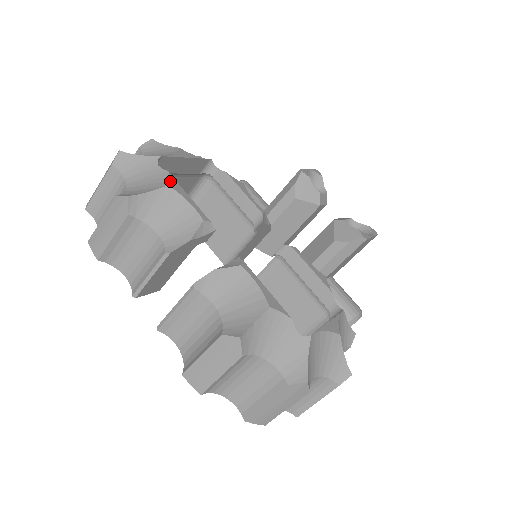
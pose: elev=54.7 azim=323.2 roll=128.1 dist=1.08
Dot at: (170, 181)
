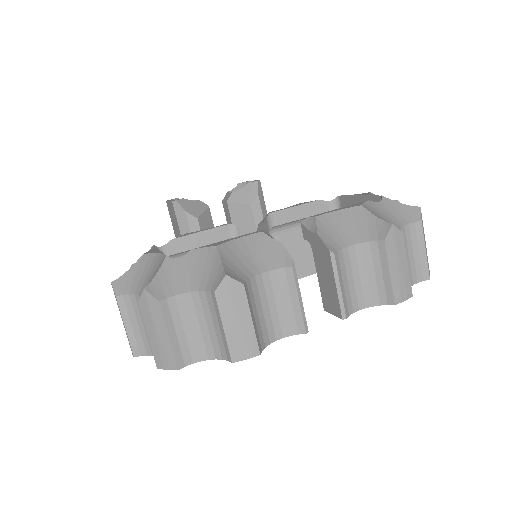
Dot at: (208, 247)
